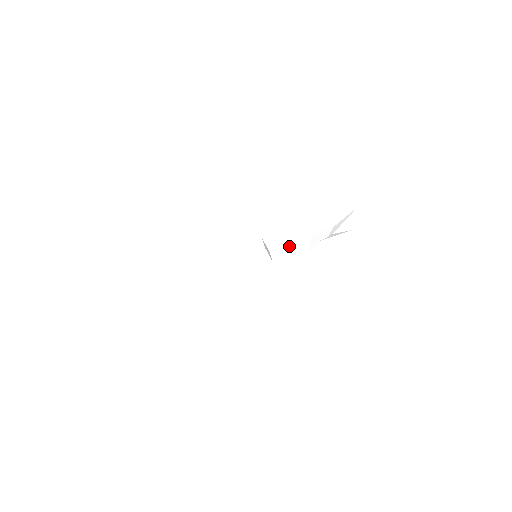
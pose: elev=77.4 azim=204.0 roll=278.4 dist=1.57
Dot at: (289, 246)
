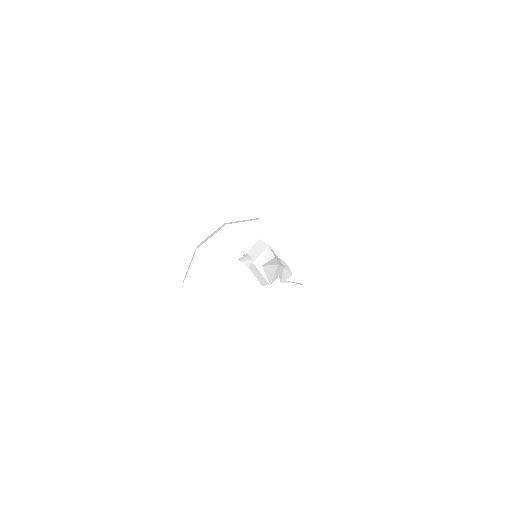
Dot at: occluded
